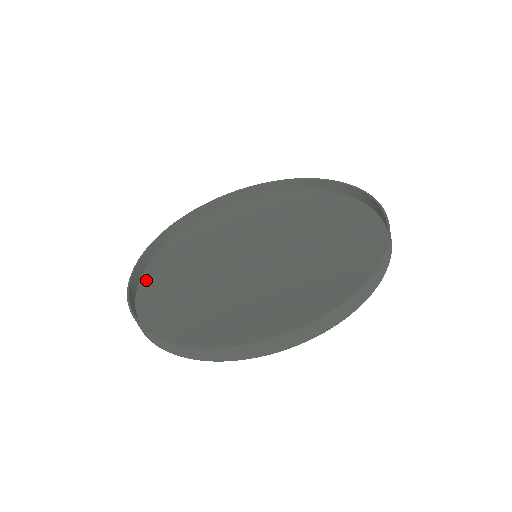
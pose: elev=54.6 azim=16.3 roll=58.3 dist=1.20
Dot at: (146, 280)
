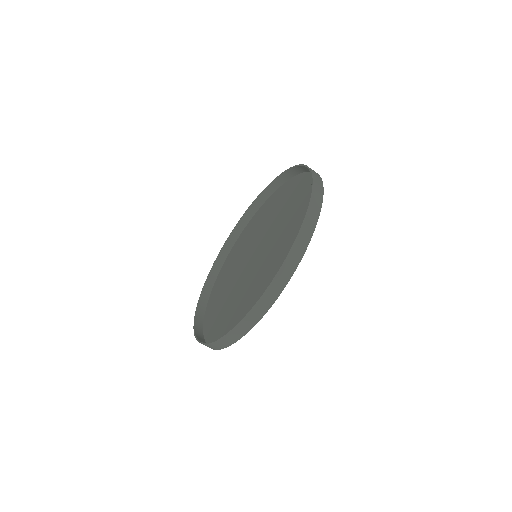
Dot at: (208, 336)
